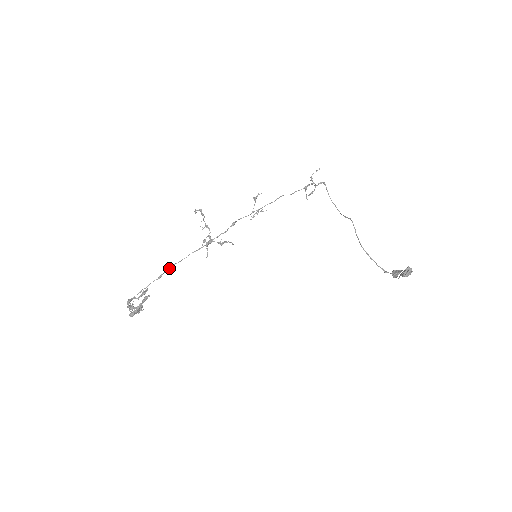
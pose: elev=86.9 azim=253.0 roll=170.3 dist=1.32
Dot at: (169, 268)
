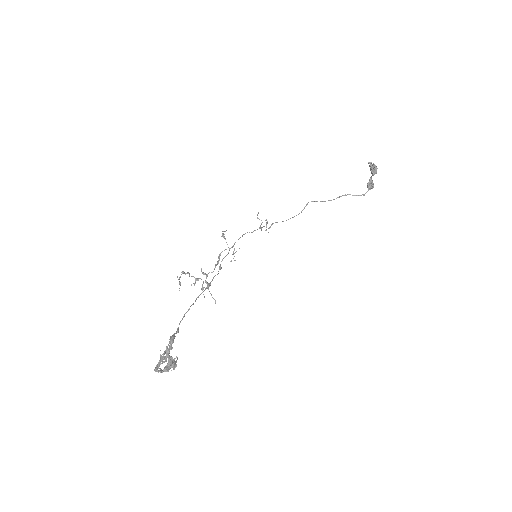
Dot at: (182, 318)
